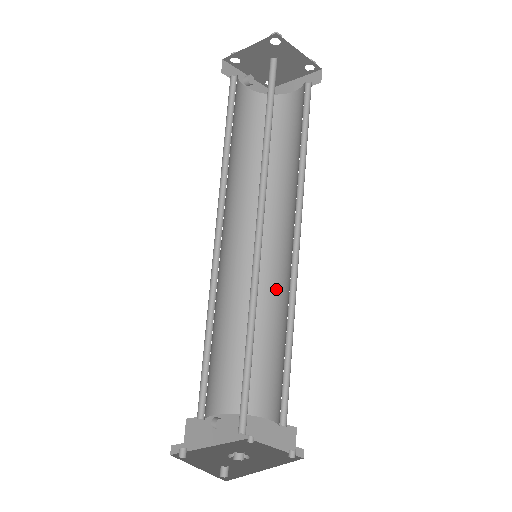
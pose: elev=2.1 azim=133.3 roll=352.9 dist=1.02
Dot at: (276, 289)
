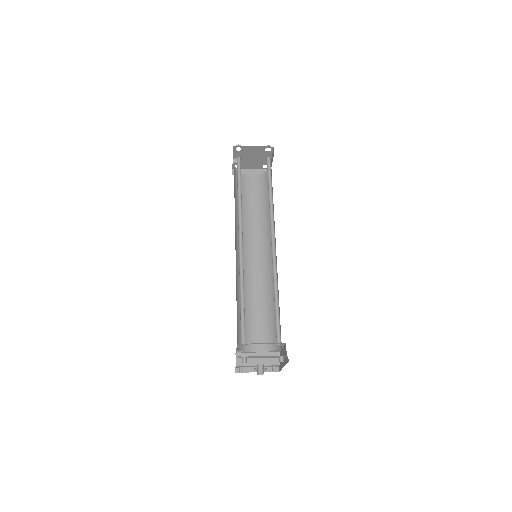
Dot at: (255, 279)
